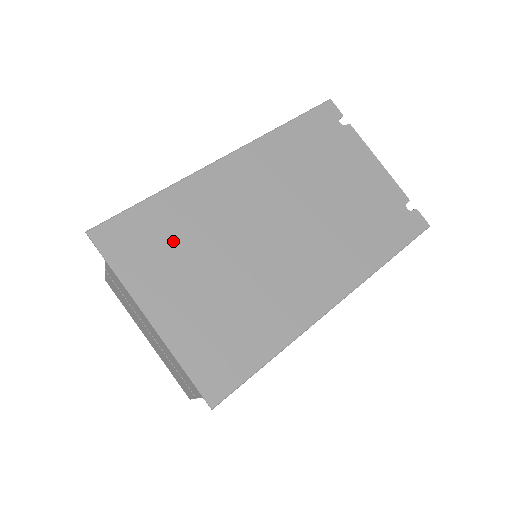
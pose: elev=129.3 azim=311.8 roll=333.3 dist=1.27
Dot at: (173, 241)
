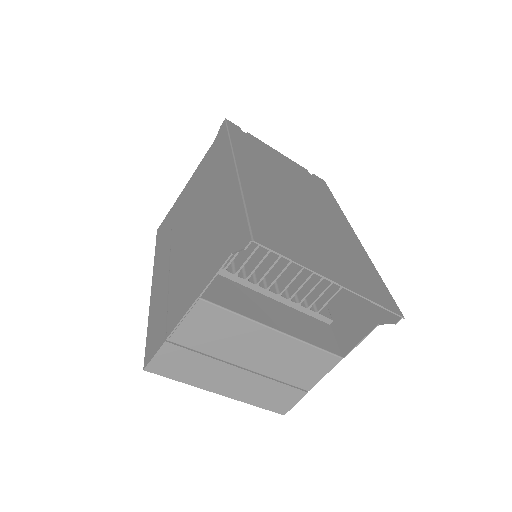
Dot at: (285, 228)
